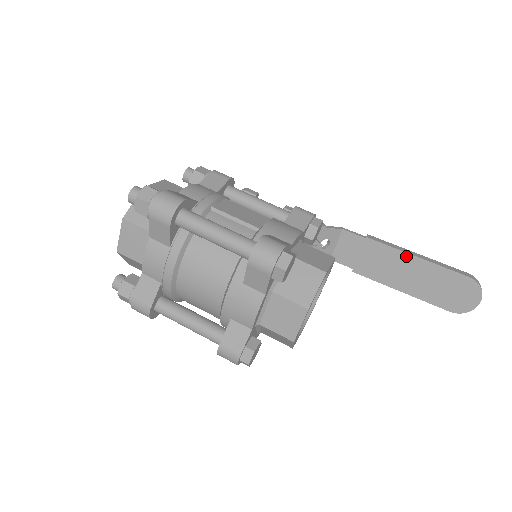
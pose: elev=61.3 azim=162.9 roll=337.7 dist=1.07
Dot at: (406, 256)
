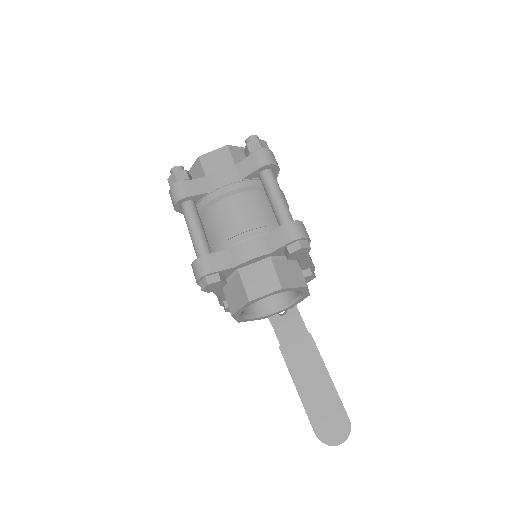
Dot at: (323, 368)
